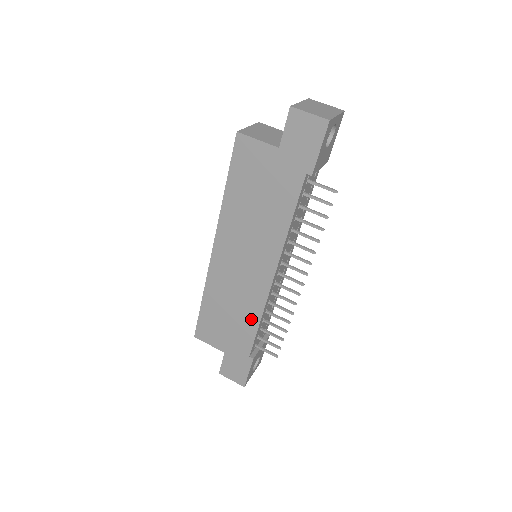
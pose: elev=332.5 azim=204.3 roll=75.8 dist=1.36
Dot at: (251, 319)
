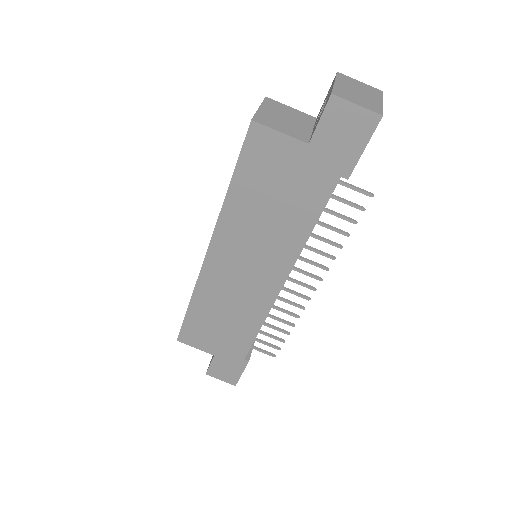
Dot at: (250, 325)
